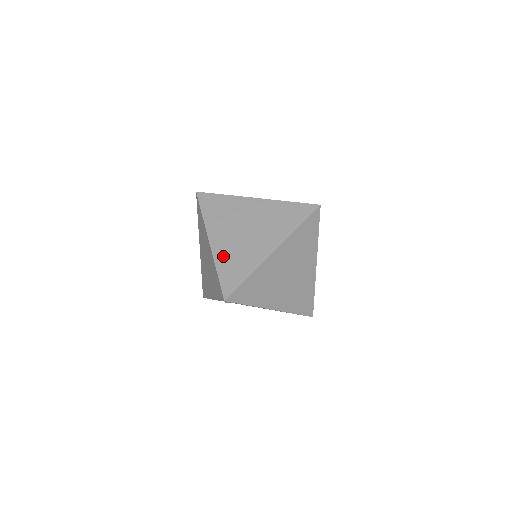
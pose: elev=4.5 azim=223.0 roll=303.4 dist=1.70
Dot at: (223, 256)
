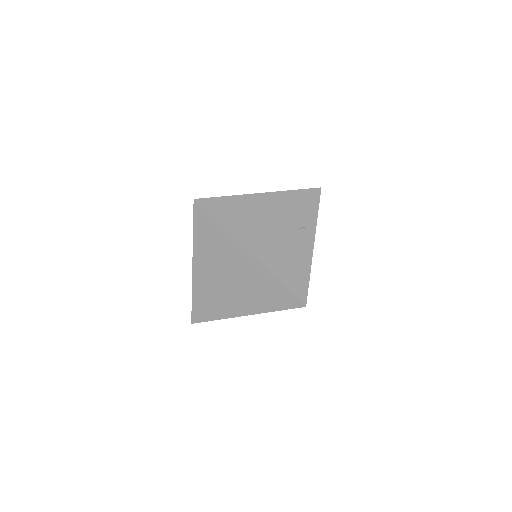
Dot at: (200, 288)
